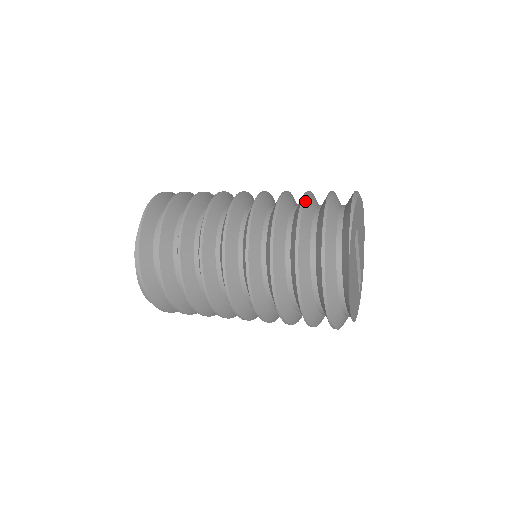
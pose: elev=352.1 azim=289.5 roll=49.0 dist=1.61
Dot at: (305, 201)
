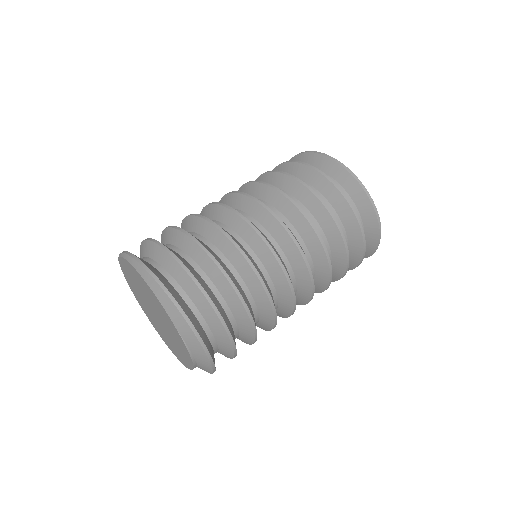
Dot at: (341, 229)
